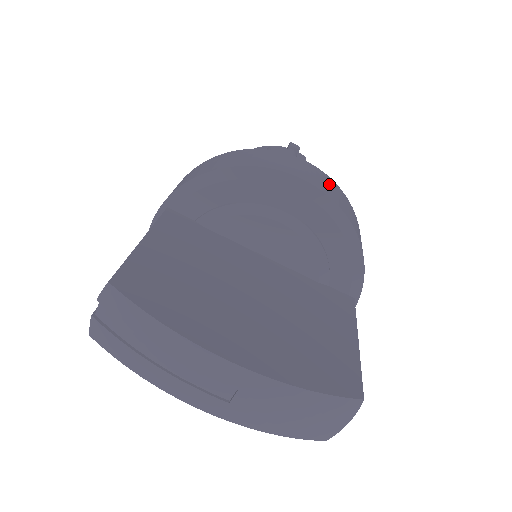
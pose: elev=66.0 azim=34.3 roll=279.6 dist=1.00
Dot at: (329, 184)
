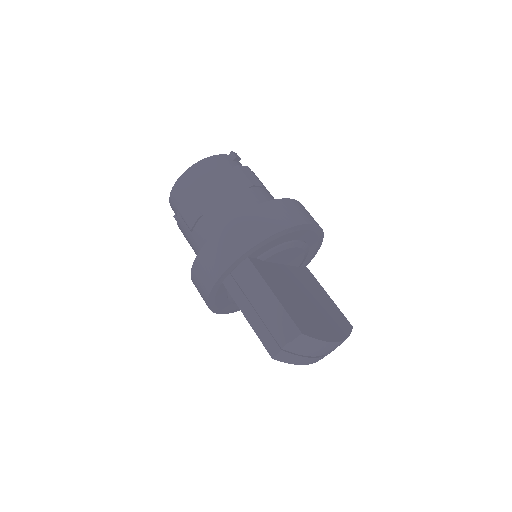
Dot at: occluded
